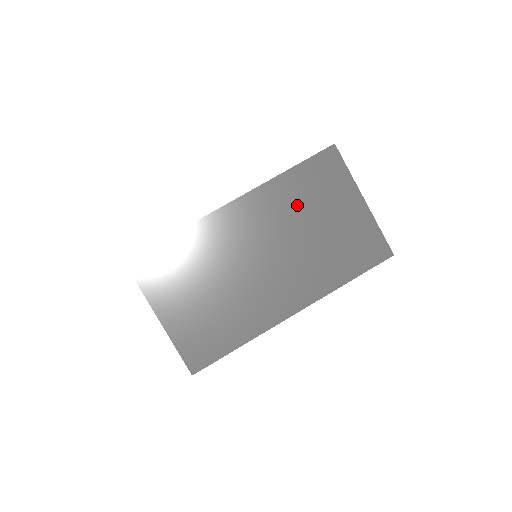
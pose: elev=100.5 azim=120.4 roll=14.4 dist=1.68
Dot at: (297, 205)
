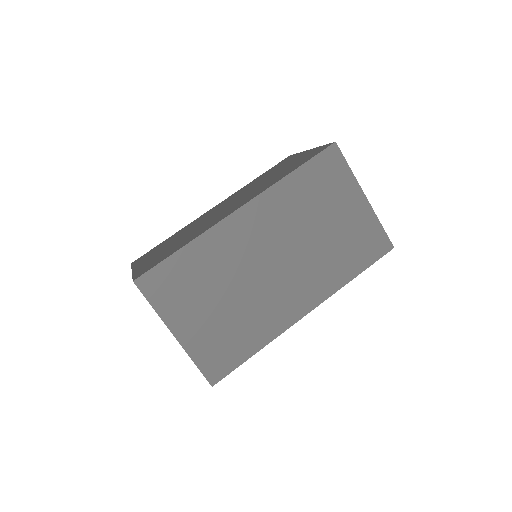
Dot at: (303, 207)
